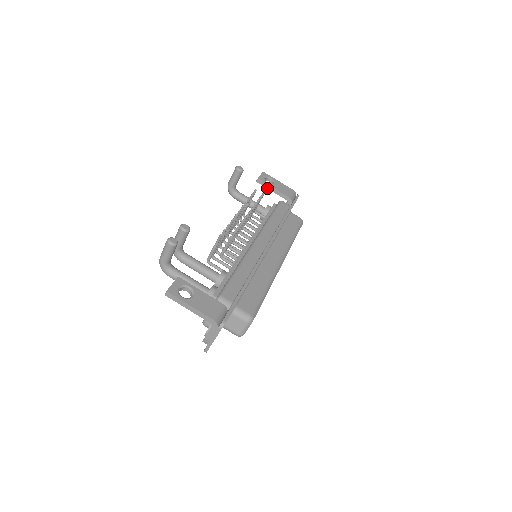
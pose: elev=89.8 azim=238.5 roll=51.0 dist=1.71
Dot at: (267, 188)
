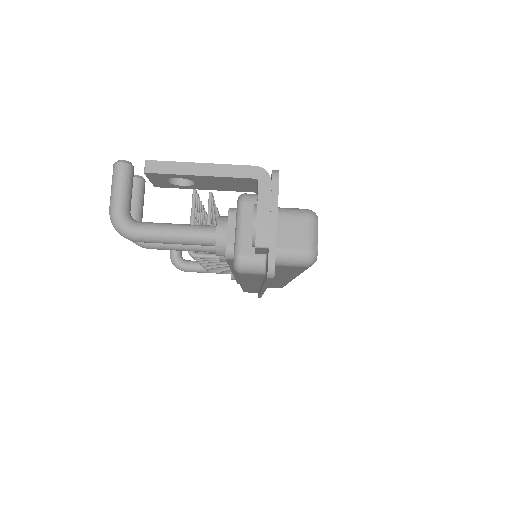
Dot at: occluded
